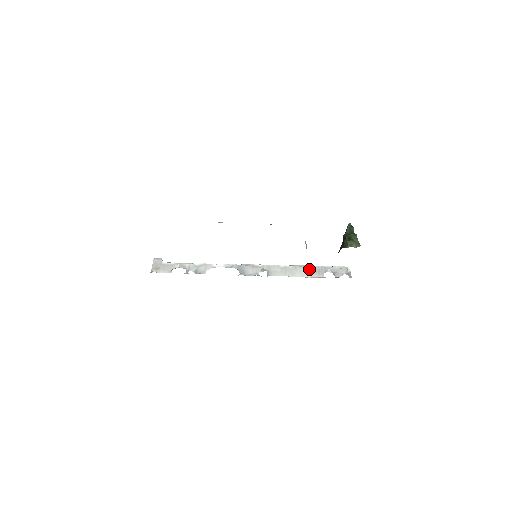
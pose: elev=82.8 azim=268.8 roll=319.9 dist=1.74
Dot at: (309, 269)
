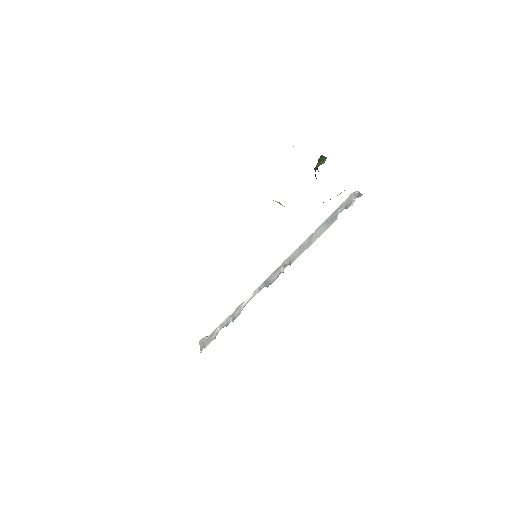
Dot at: (322, 227)
